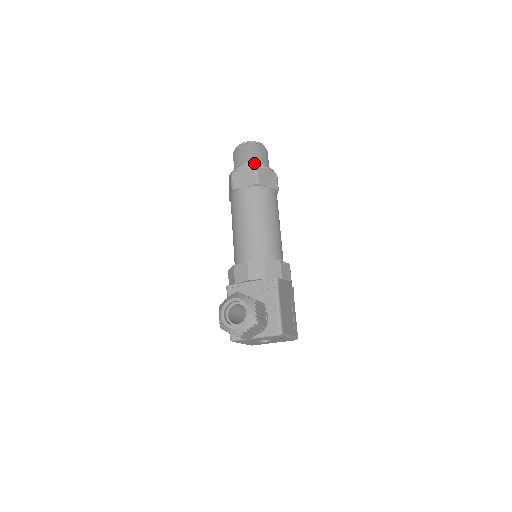
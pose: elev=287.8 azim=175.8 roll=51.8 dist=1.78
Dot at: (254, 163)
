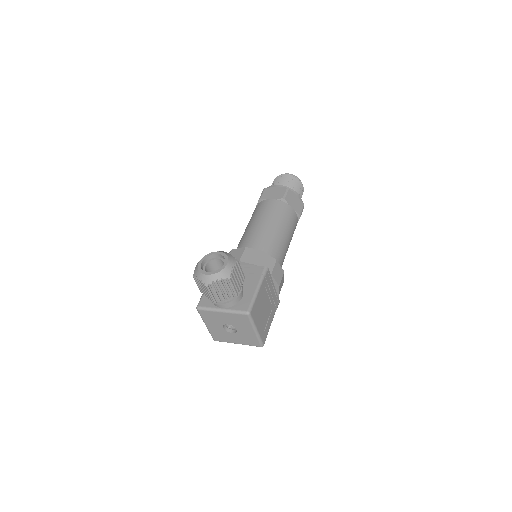
Dot at: occluded
